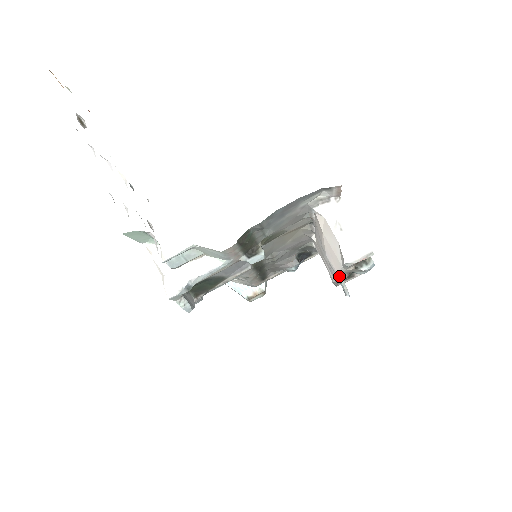
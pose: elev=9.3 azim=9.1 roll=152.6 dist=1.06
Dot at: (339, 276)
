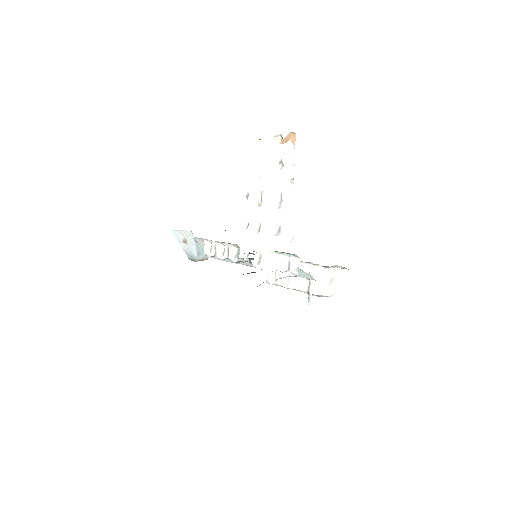
Dot at: (310, 295)
